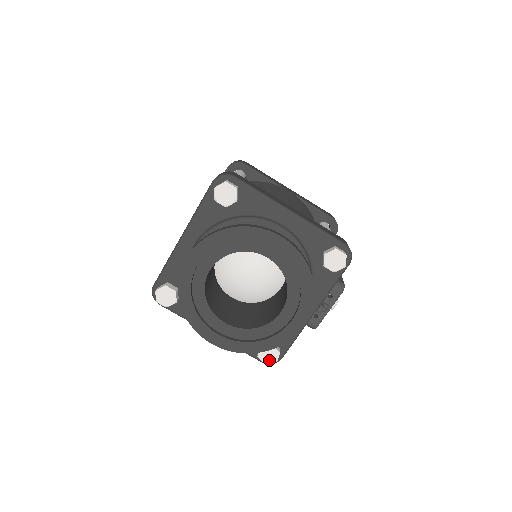
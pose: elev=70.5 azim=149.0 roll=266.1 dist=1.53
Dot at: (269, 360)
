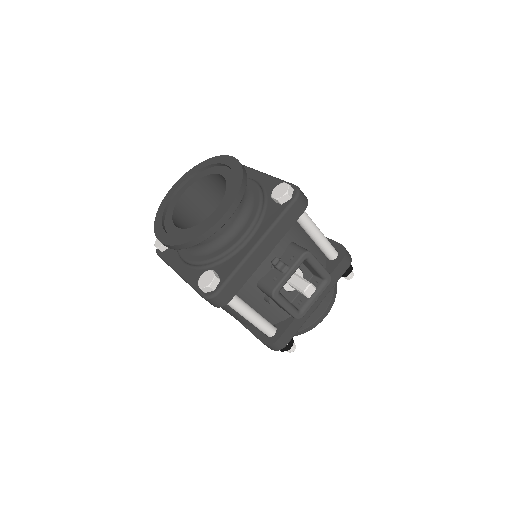
Dot at: (205, 284)
